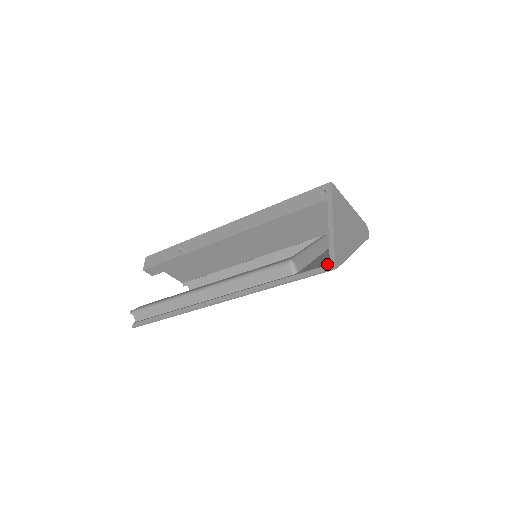
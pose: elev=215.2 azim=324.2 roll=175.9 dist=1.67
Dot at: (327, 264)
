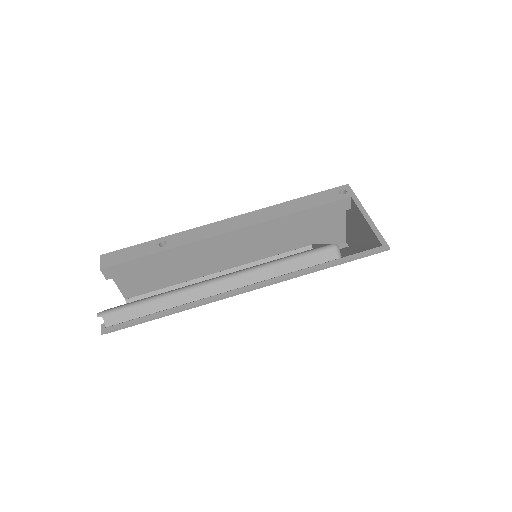
Dot at: (376, 247)
